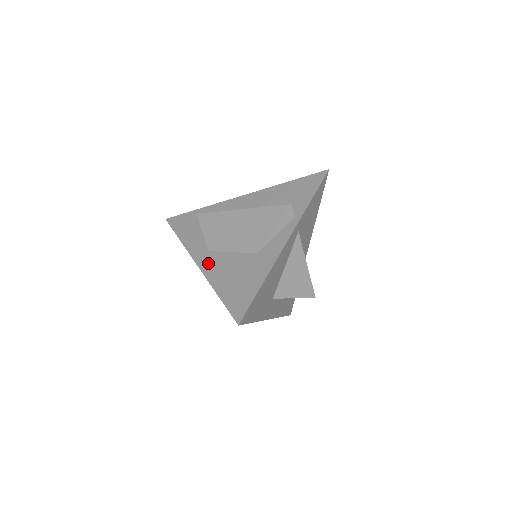
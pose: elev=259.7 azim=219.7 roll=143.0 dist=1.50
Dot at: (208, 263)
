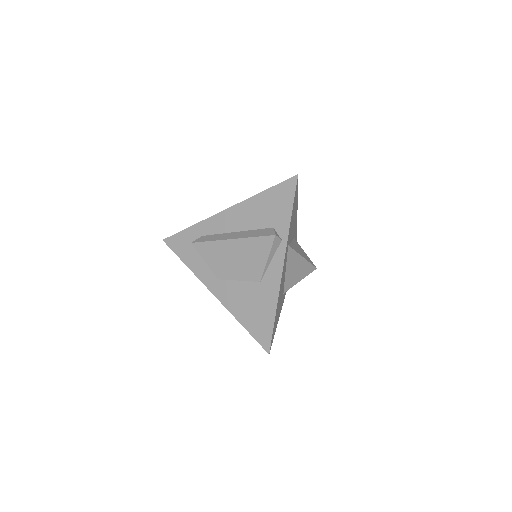
Dot at: (222, 293)
